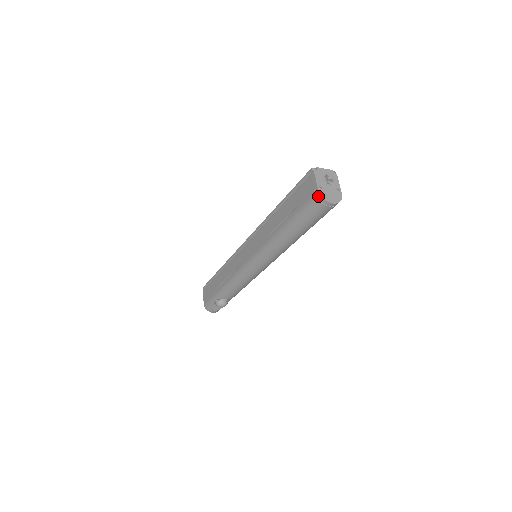
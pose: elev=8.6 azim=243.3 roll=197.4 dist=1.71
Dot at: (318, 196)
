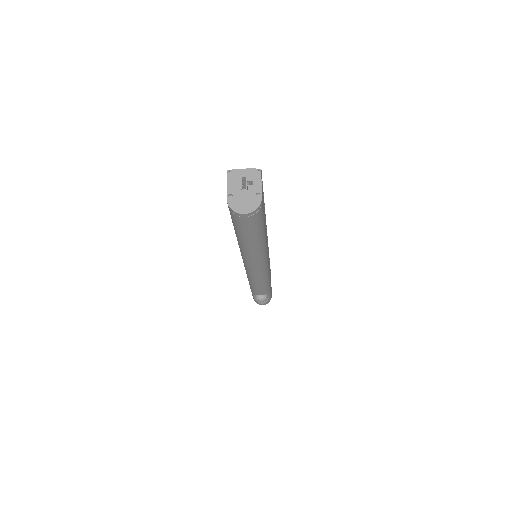
Dot at: (228, 207)
